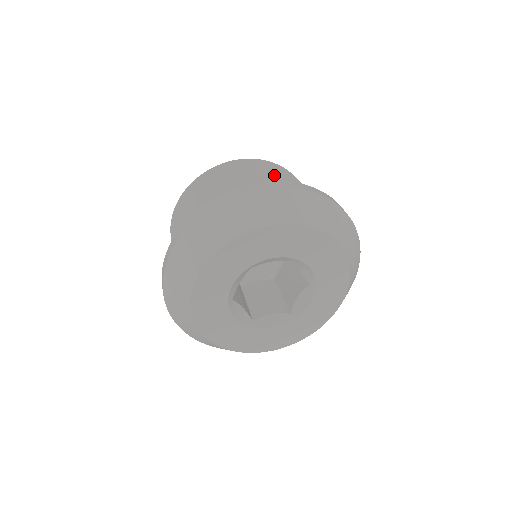
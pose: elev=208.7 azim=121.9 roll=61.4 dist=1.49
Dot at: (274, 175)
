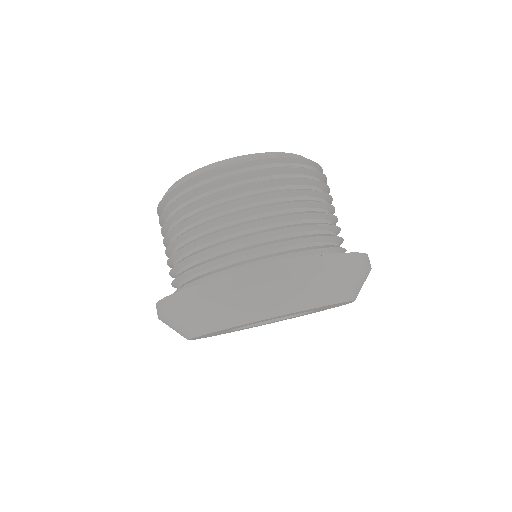
Dot at: (261, 198)
